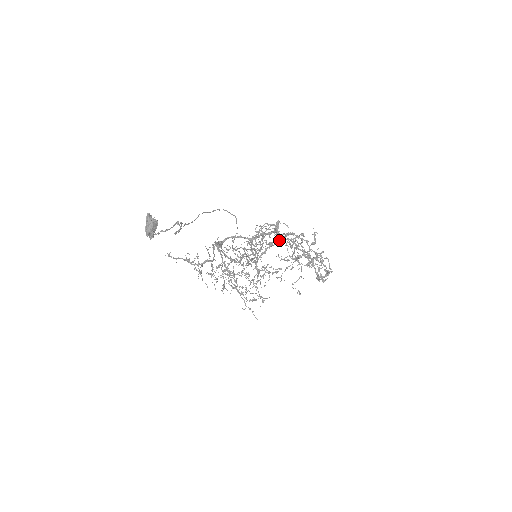
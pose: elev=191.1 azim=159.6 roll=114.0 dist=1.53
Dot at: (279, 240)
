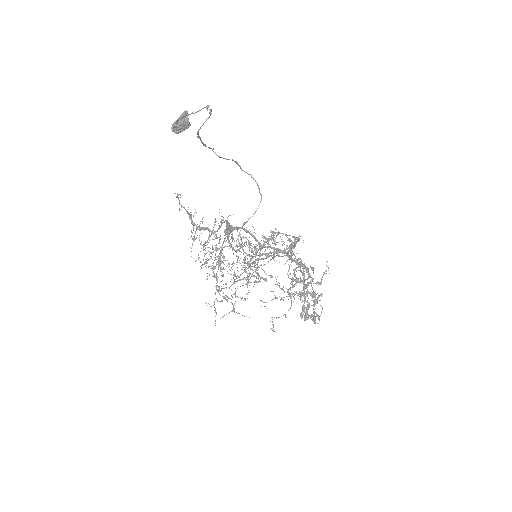
Dot at: occluded
